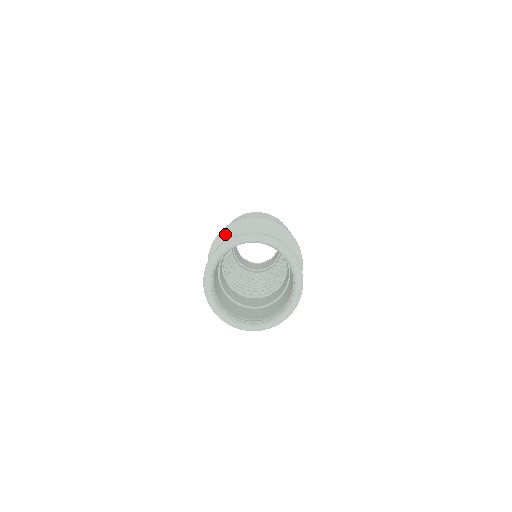
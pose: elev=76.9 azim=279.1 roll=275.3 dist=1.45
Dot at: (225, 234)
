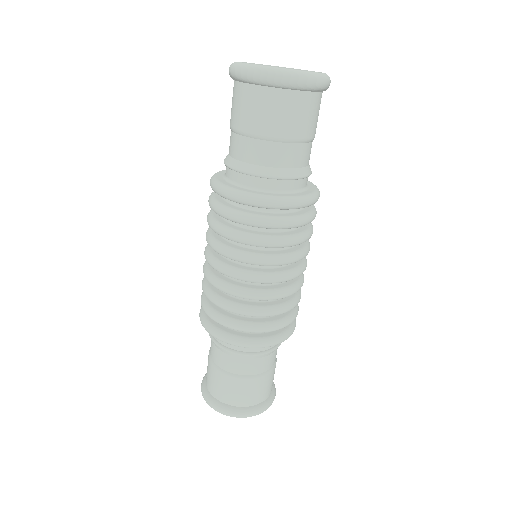
Dot at: (226, 342)
